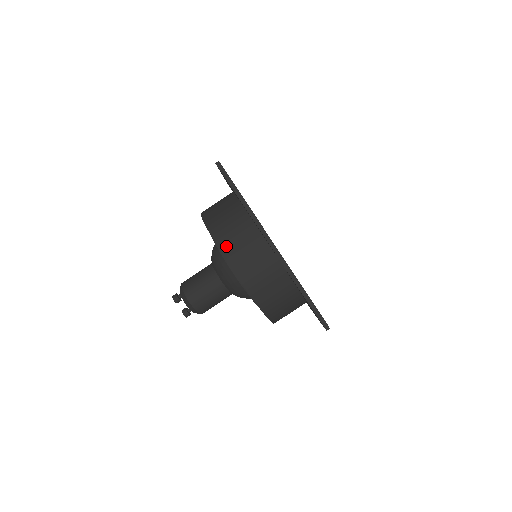
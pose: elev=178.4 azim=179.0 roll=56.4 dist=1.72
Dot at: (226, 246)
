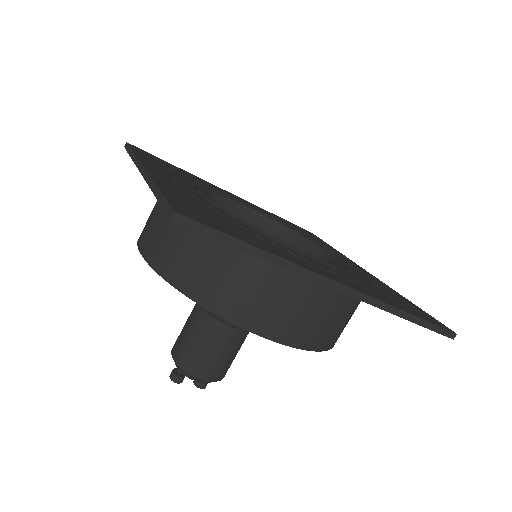
Dot at: (249, 317)
